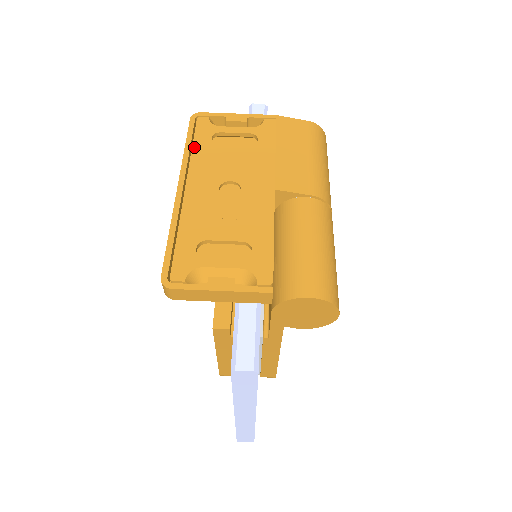
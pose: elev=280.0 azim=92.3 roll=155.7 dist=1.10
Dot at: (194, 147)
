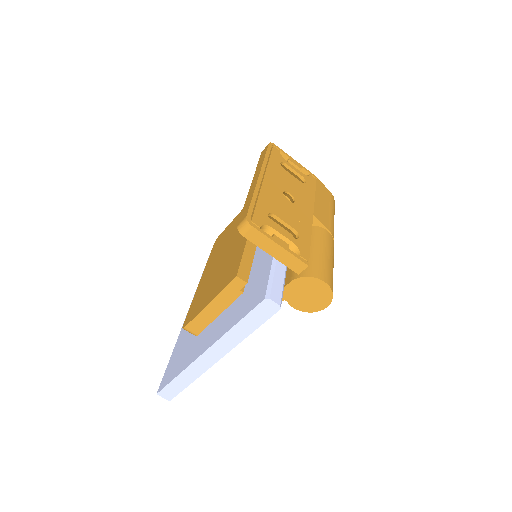
Dot at: (270, 160)
